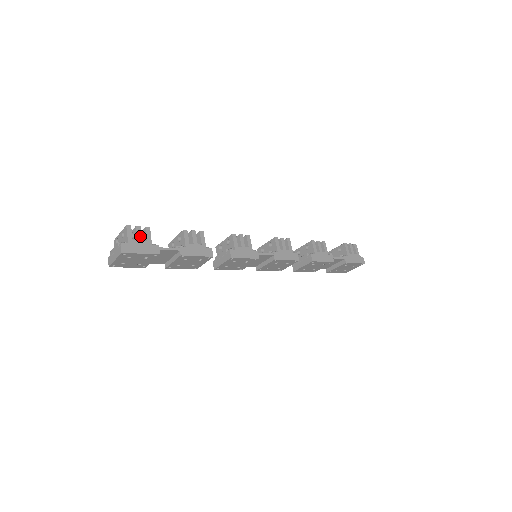
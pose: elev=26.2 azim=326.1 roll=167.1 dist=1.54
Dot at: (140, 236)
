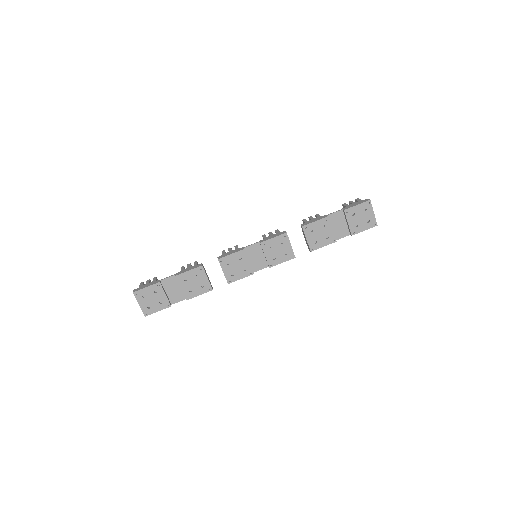
Dot at: (148, 282)
